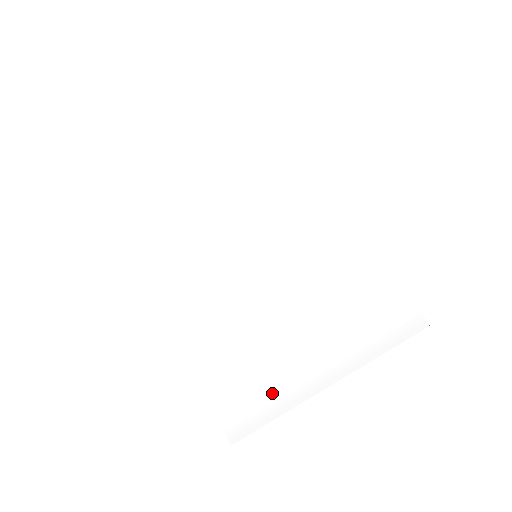
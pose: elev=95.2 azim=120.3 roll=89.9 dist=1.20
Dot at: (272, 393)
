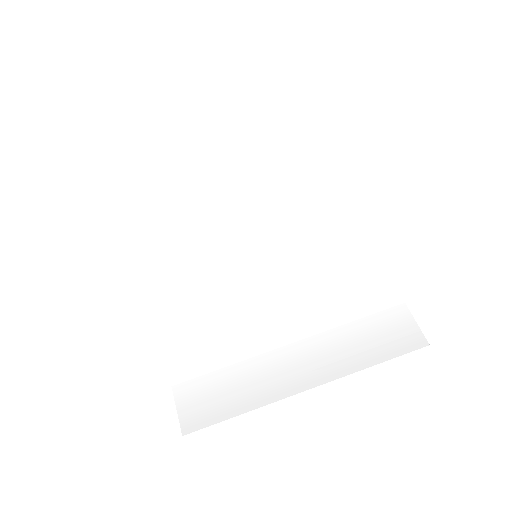
Dot at: (241, 386)
